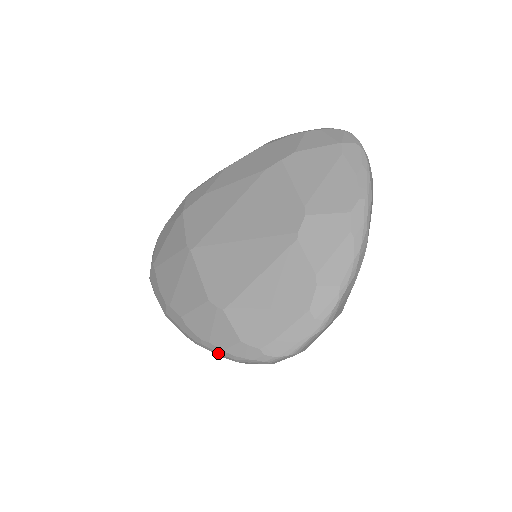
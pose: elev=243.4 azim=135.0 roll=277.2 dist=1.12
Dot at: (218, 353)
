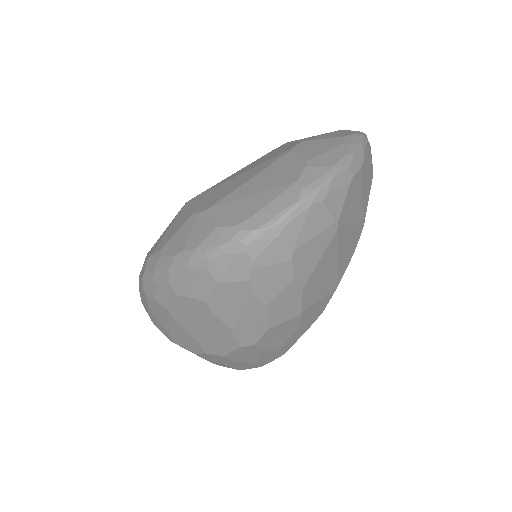
Dot at: (189, 260)
